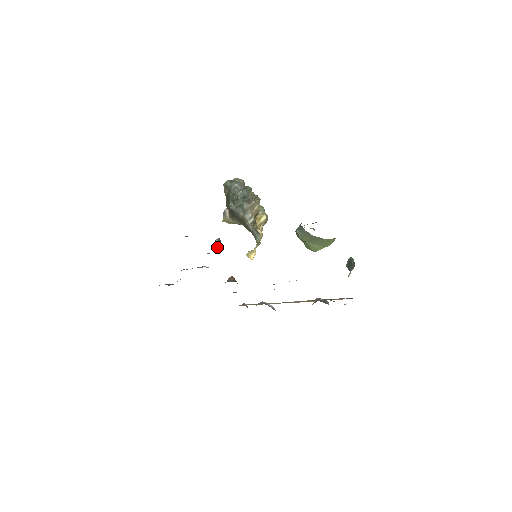
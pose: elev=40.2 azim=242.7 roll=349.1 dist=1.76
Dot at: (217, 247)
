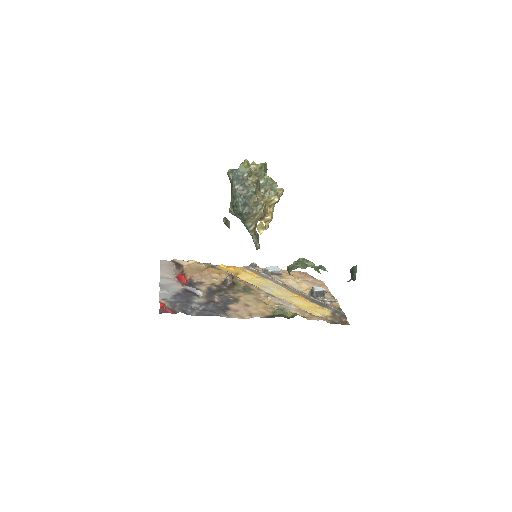
Dot at: occluded
